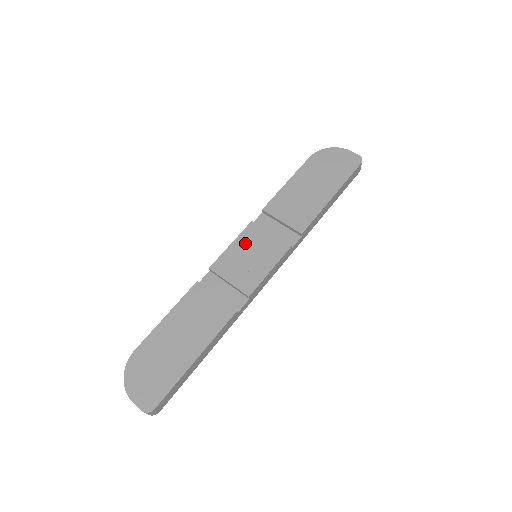
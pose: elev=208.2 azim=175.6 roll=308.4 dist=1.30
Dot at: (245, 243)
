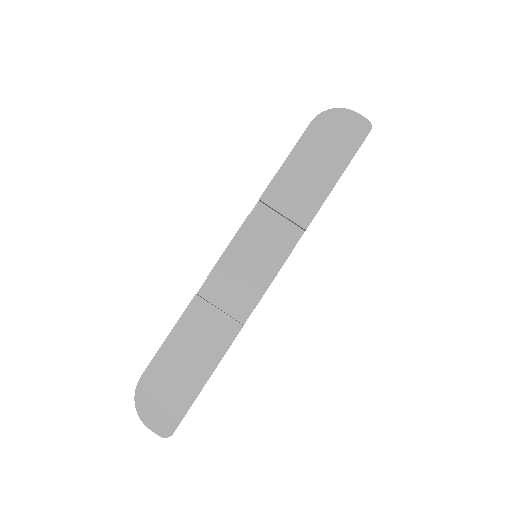
Dot at: (244, 244)
